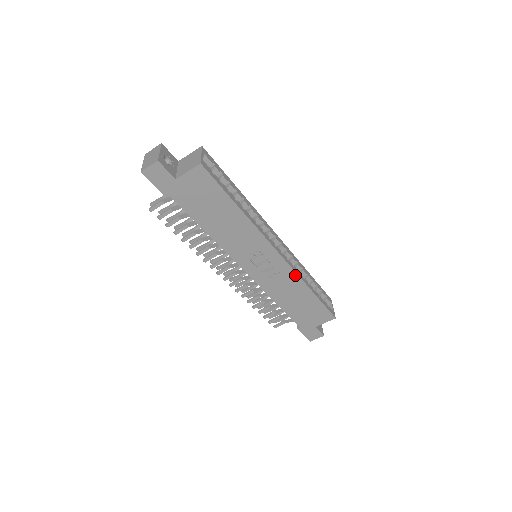
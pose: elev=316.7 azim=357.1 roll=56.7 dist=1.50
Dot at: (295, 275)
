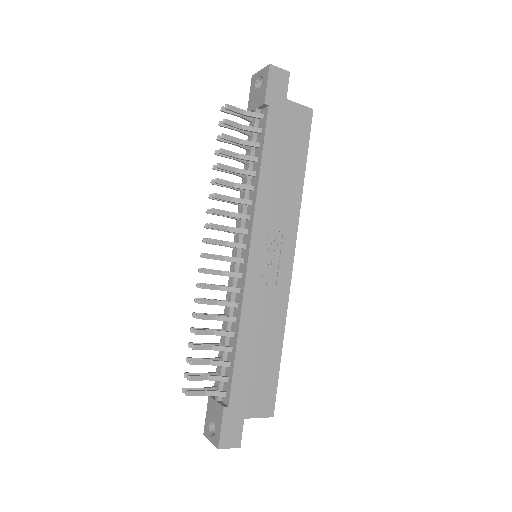
Dot at: (285, 304)
